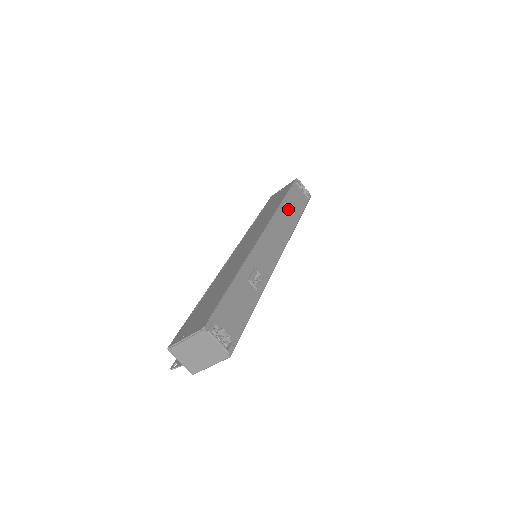
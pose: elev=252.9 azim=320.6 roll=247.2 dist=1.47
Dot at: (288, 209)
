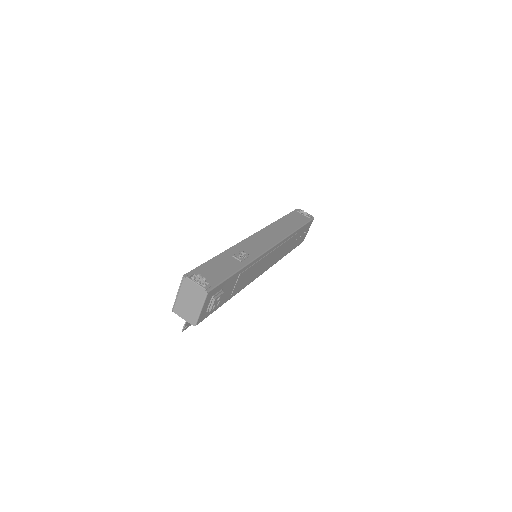
Dot at: (284, 224)
